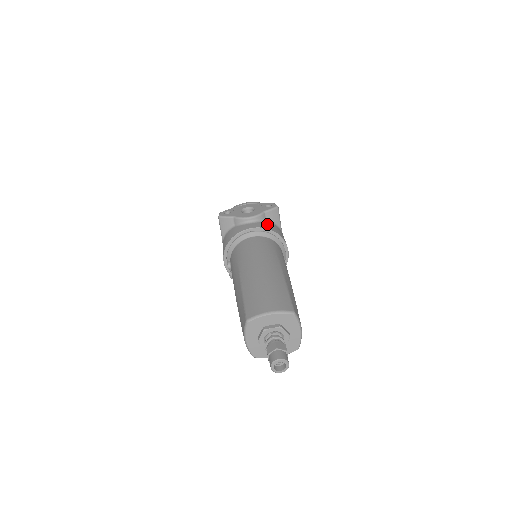
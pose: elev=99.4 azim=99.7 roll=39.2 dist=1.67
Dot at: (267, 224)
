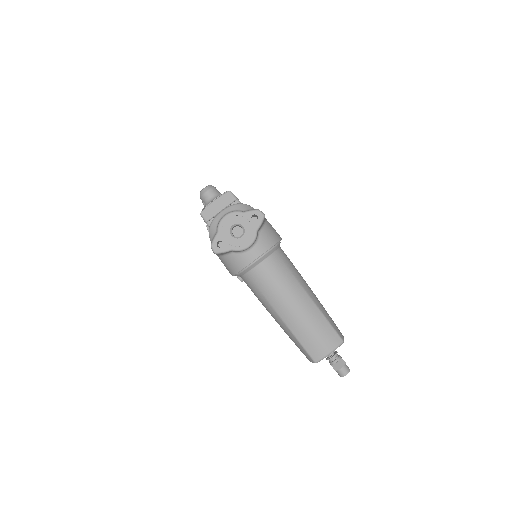
Dot at: (264, 239)
